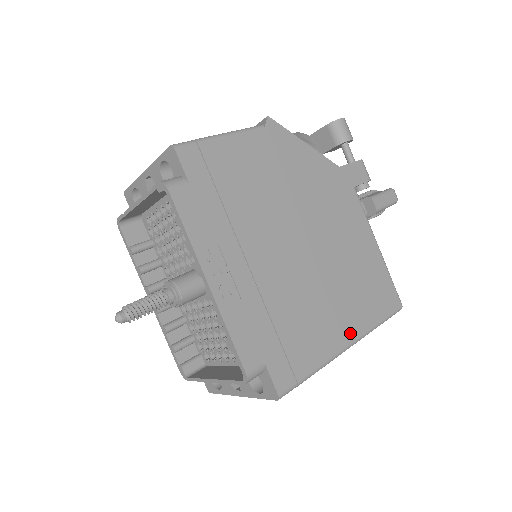
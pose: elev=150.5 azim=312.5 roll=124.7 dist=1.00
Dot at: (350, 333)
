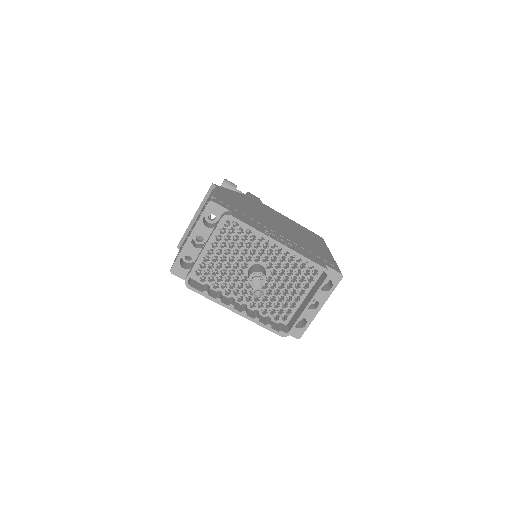
Dot at: (326, 250)
